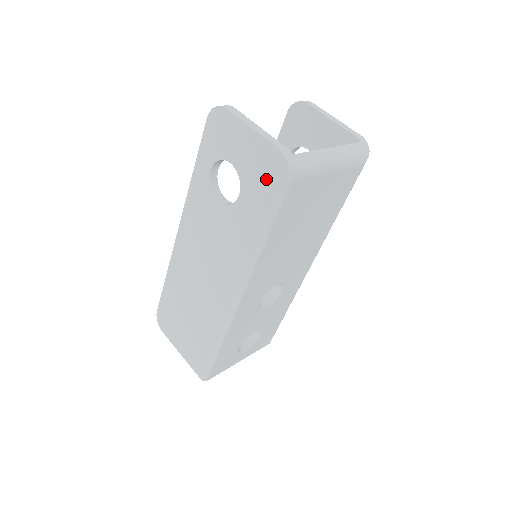
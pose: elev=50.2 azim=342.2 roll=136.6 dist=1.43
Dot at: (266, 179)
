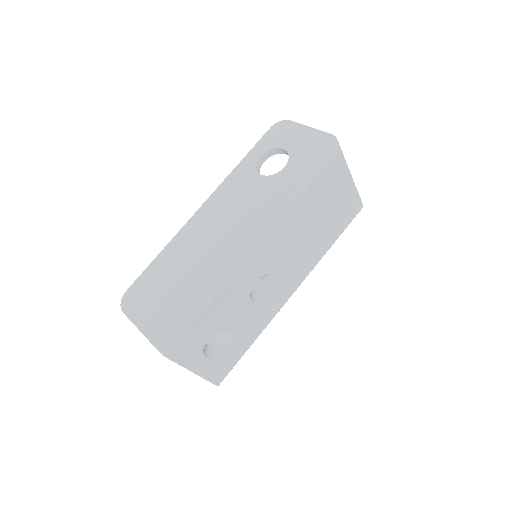
Dot at: (315, 152)
